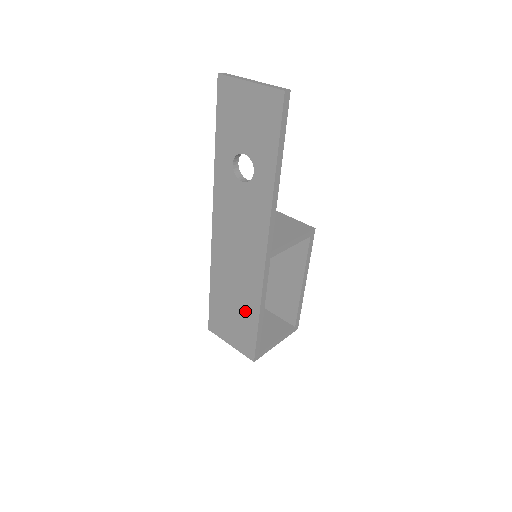
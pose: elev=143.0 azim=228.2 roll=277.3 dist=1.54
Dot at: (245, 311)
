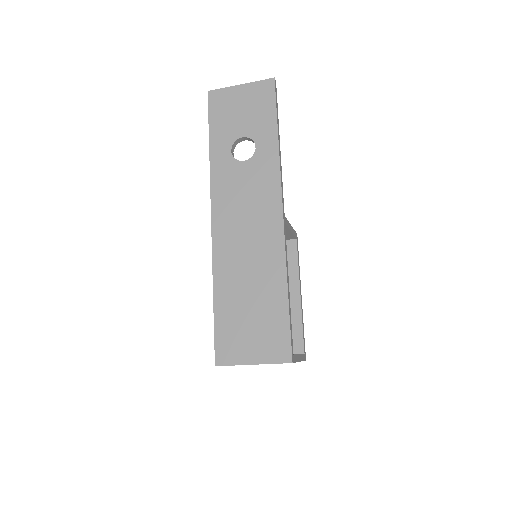
Dot at: (268, 297)
